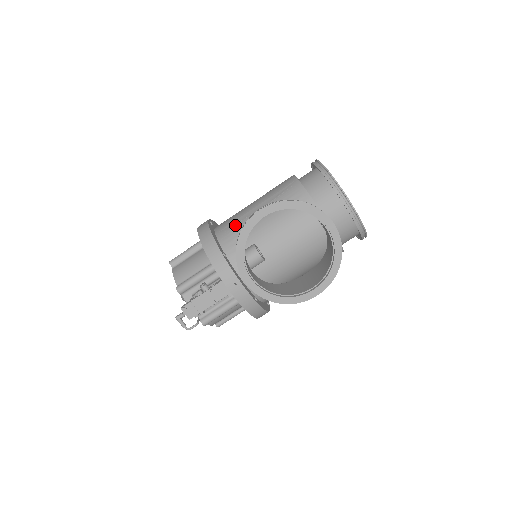
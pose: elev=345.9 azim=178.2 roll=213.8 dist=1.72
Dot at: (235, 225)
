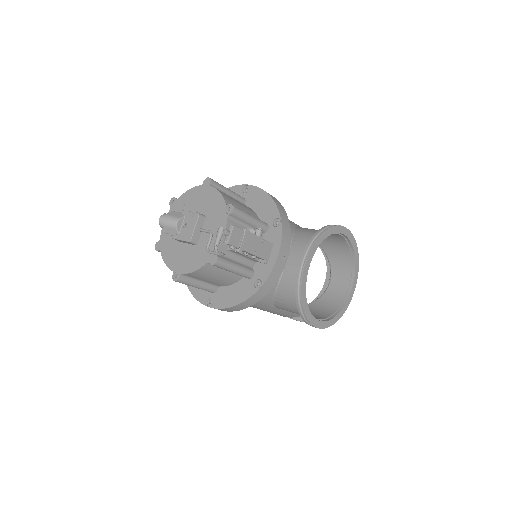
Dot at: occluded
